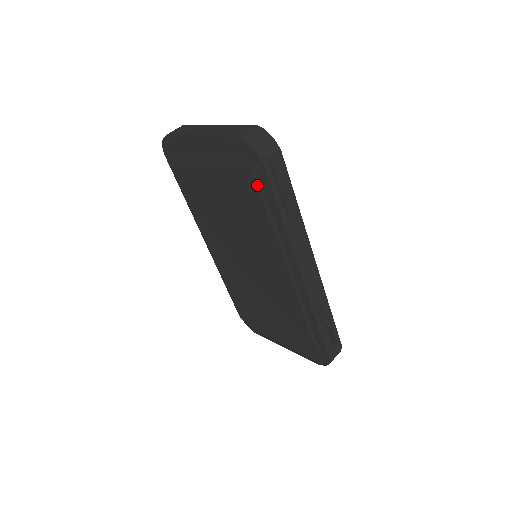
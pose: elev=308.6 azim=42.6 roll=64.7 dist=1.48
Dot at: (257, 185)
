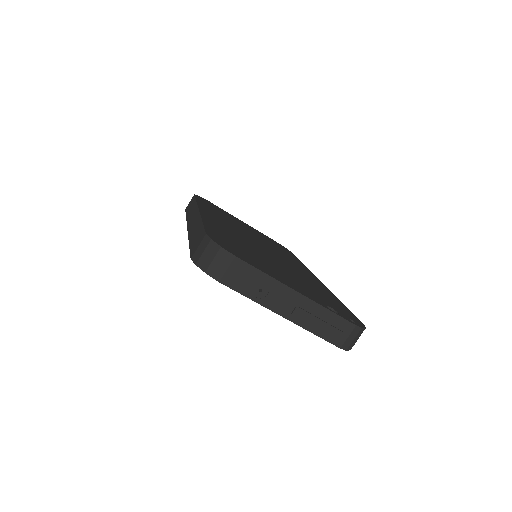
Dot at: occluded
